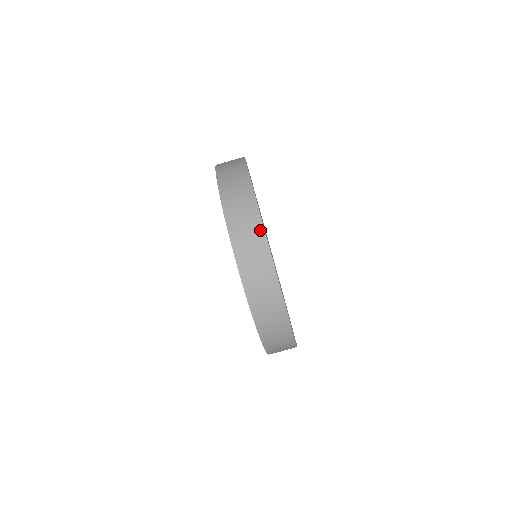
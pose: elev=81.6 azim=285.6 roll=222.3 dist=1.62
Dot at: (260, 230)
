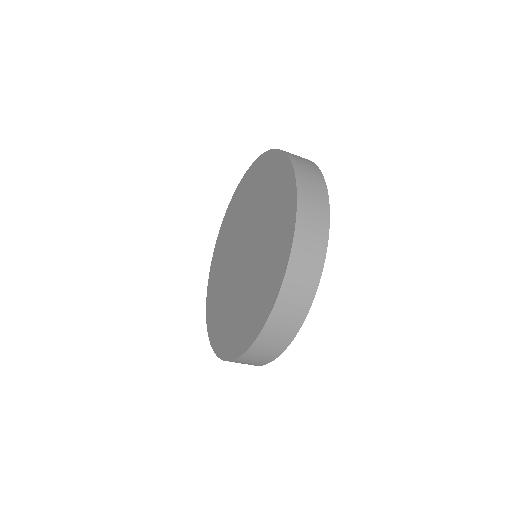
Dot at: occluded
